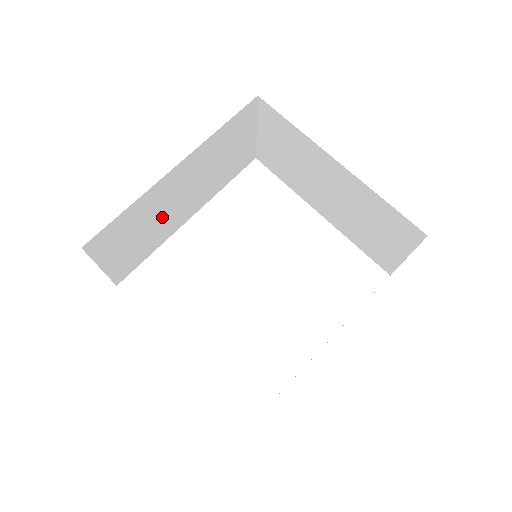
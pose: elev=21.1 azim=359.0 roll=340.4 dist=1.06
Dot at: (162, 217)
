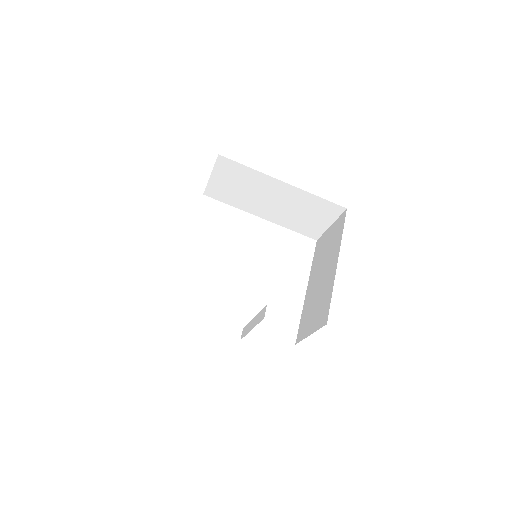
Dot at: occluded
